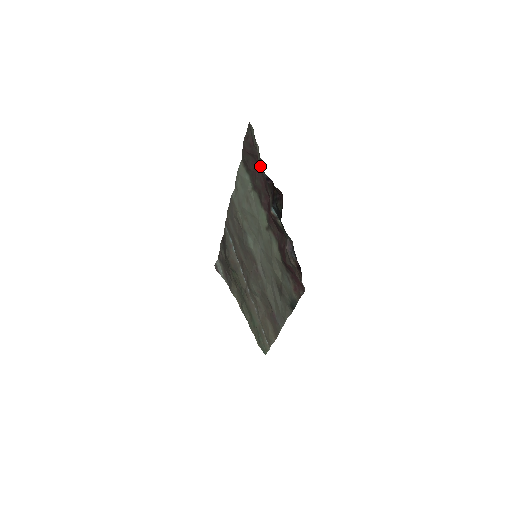
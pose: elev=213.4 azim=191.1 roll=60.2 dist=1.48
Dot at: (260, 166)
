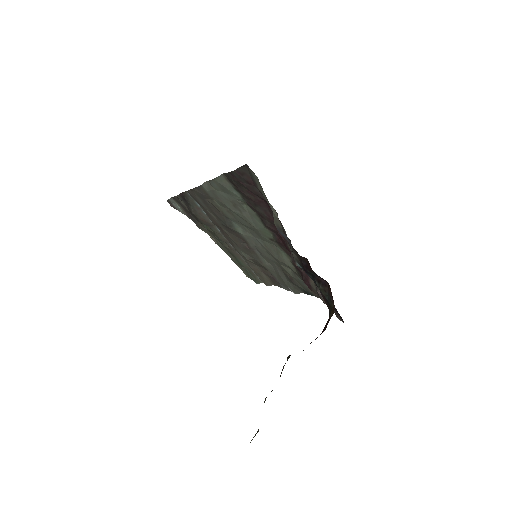
Dot at: (282, 235)
